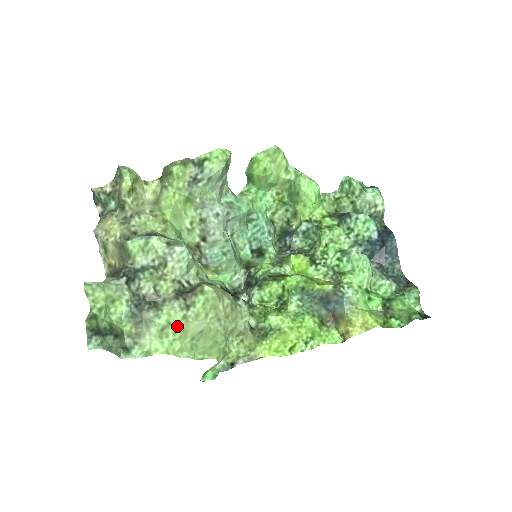
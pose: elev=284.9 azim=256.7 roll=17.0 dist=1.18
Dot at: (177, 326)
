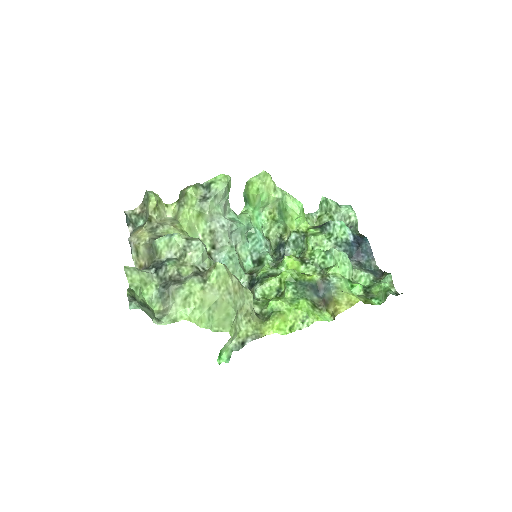
Dot at: (197, 296)
